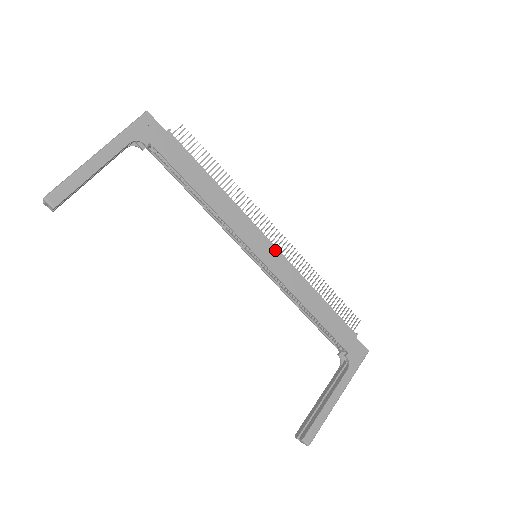
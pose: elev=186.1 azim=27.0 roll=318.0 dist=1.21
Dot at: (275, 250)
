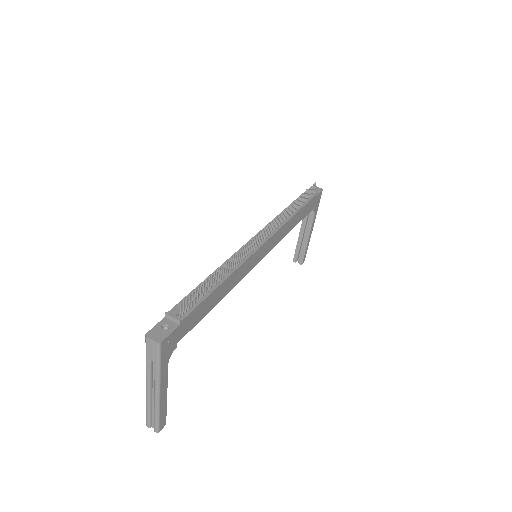
Dot at: (268, 242)
